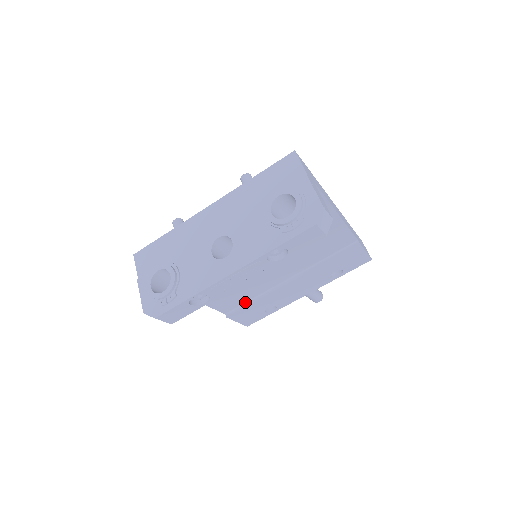
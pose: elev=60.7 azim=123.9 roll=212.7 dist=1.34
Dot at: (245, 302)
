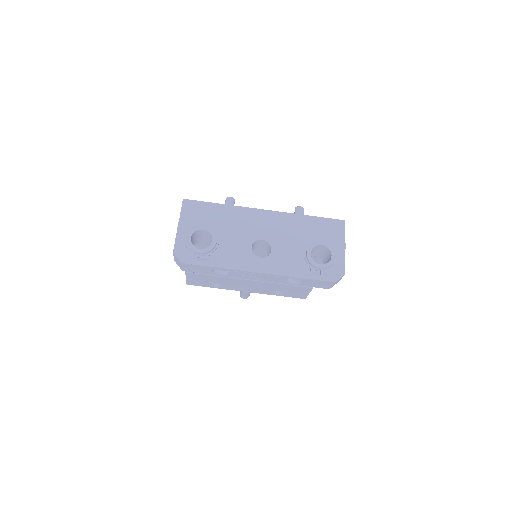
Dot at: occluded
